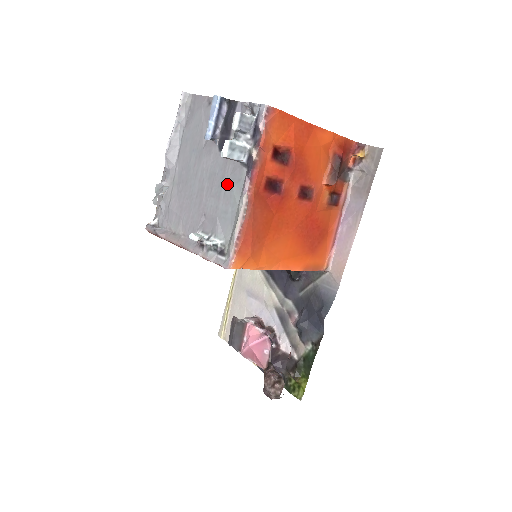
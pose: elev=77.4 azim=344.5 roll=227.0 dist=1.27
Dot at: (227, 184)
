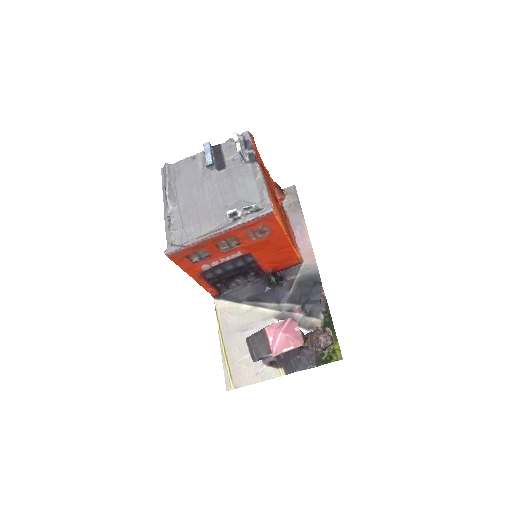
Dot at: (238, 179)
